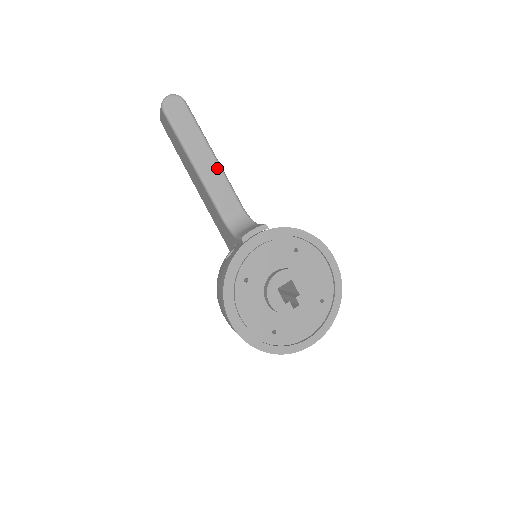
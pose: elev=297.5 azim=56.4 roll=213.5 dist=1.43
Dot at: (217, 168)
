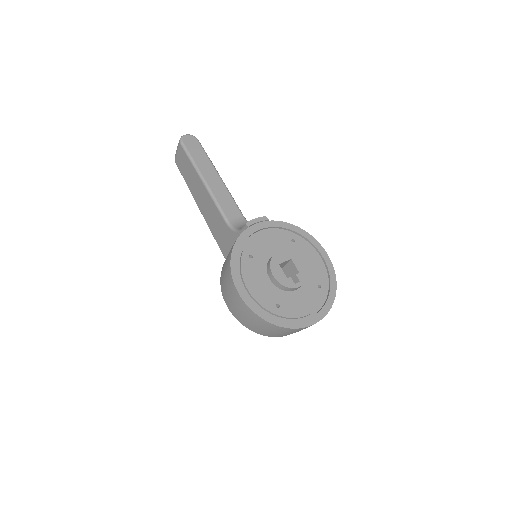
Dot at: (223, 185)
